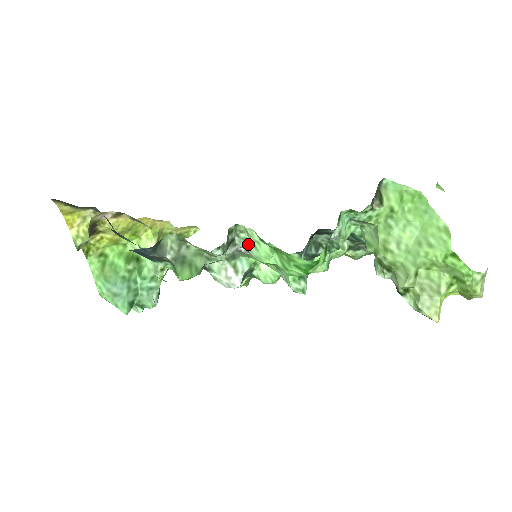
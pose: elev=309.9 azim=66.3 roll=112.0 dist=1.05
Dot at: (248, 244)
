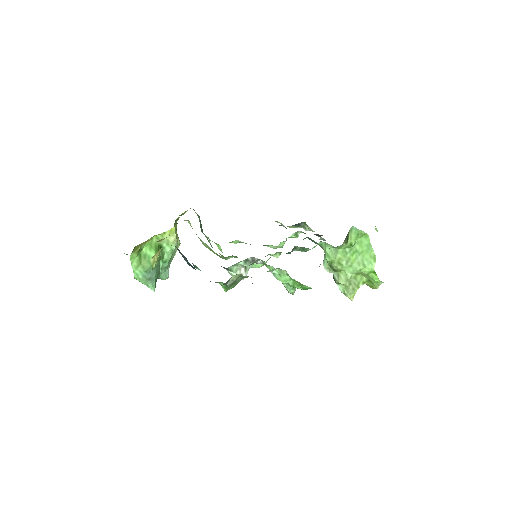
Dot at: (276, 273)
